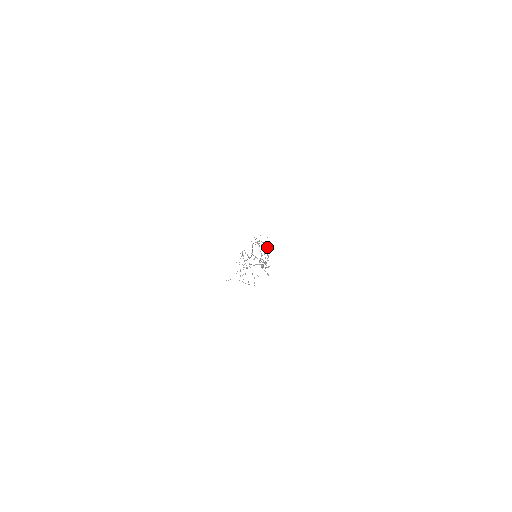
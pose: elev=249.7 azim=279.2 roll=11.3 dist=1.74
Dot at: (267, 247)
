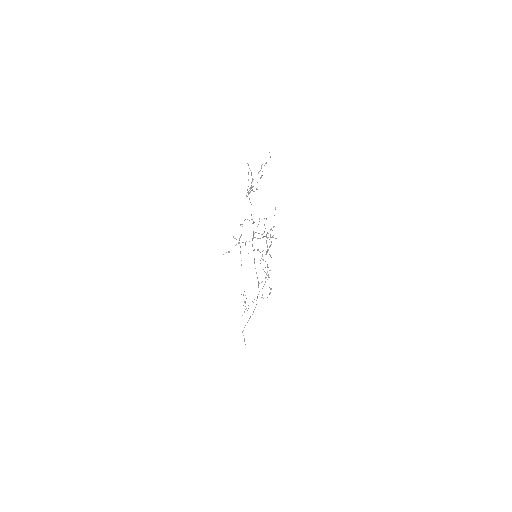
Dot at: (265, 282)
